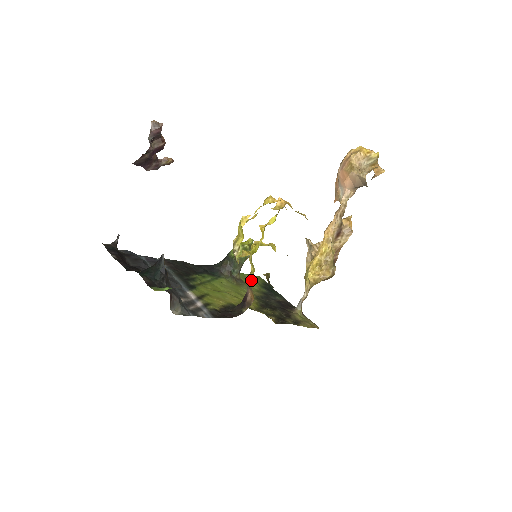
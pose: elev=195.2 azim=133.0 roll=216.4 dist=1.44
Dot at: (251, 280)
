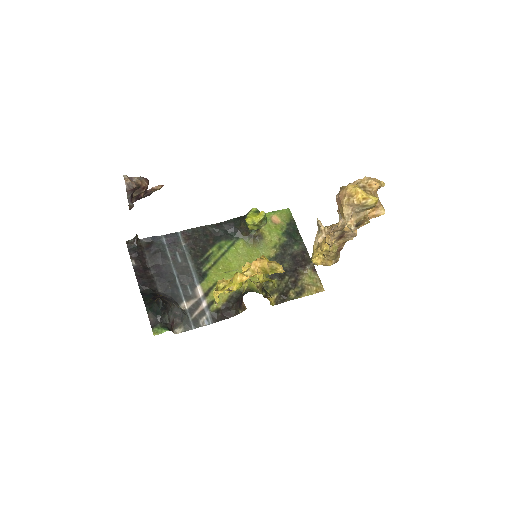
Dot at: (275, 223)
